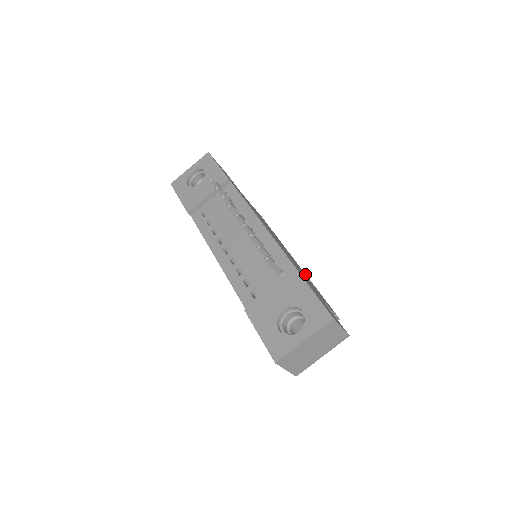
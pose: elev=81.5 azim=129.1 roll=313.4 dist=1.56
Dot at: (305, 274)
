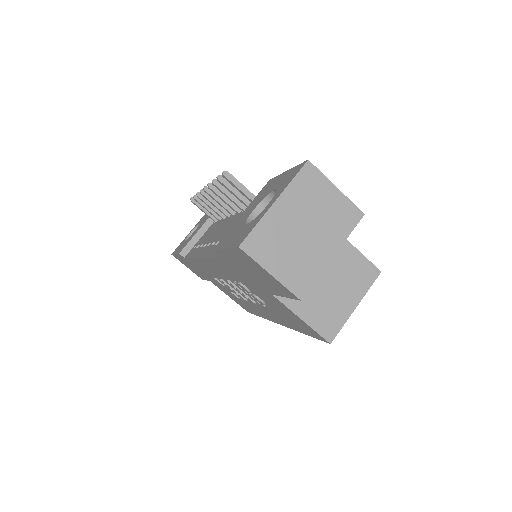
Dot at: occluded
